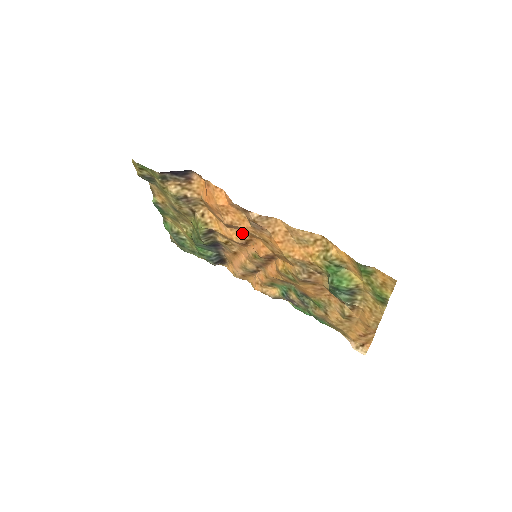
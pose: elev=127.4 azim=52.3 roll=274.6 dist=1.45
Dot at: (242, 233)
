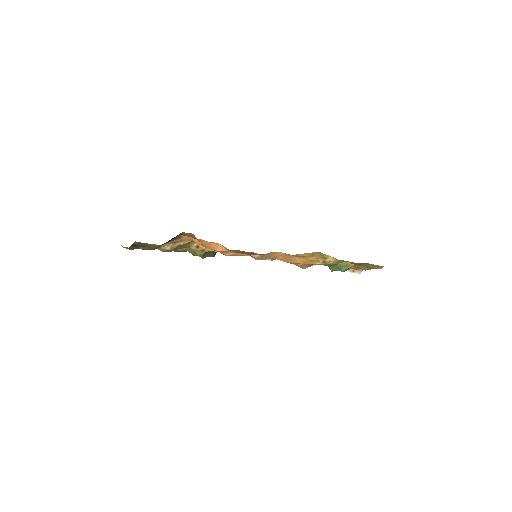
Dot at: occluded
